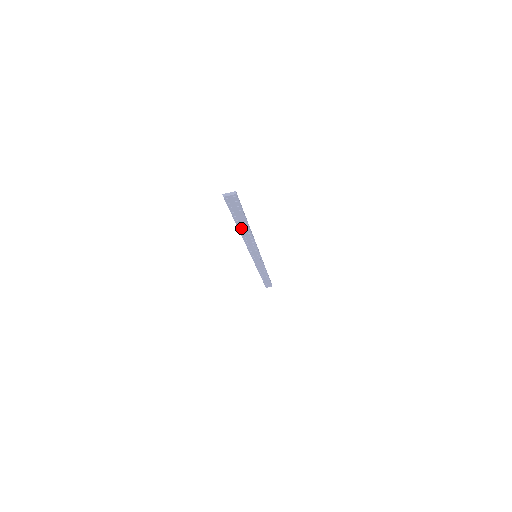
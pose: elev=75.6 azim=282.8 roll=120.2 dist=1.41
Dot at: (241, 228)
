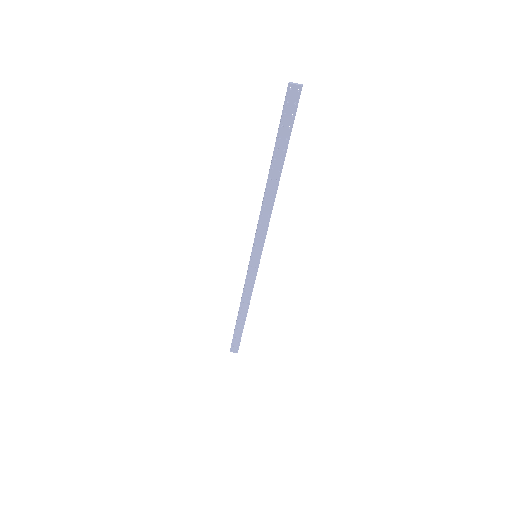
Dot at: (273, 171)
